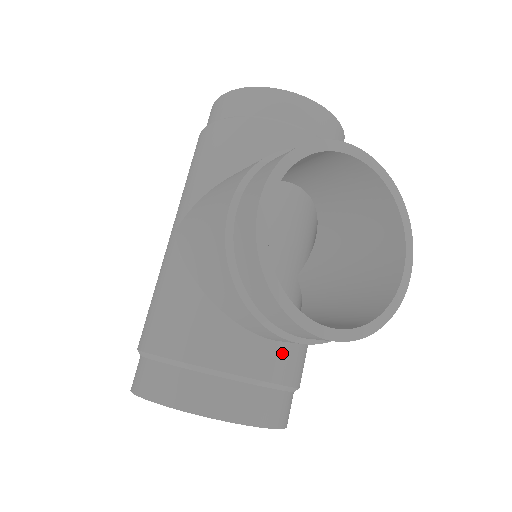
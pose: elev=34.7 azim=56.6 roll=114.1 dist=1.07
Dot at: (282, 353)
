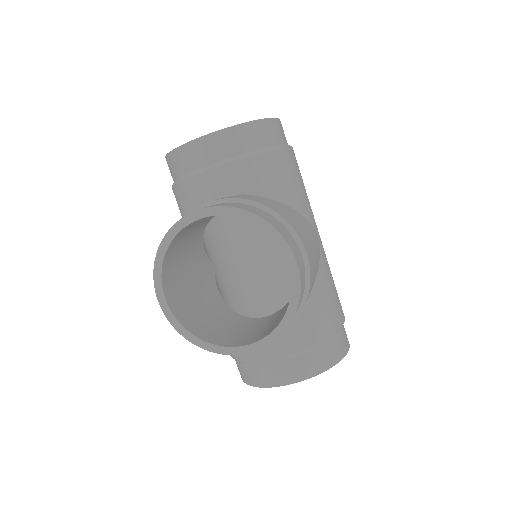
Dot at: (281, 335)
